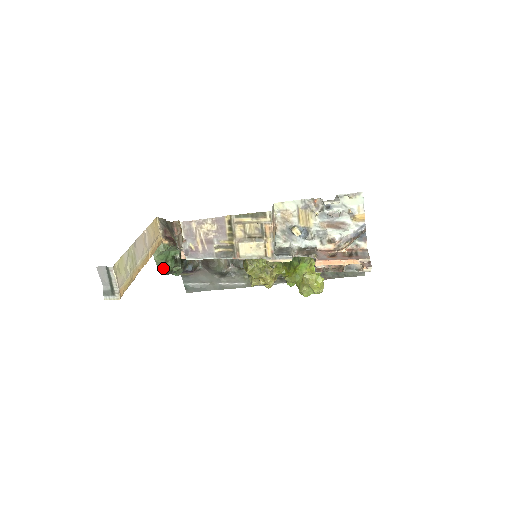
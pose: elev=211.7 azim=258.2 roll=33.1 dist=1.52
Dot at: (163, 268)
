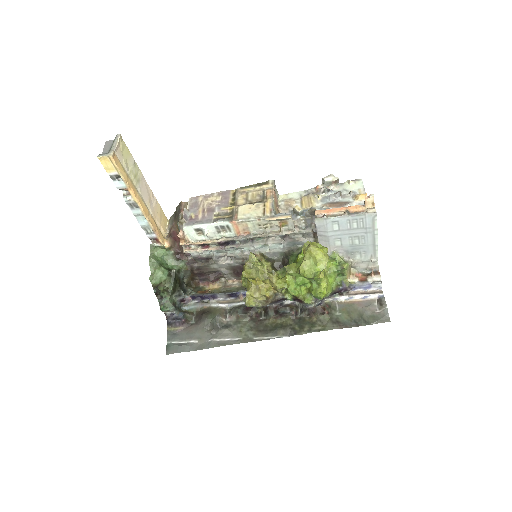
Dot at: (154, 273)
